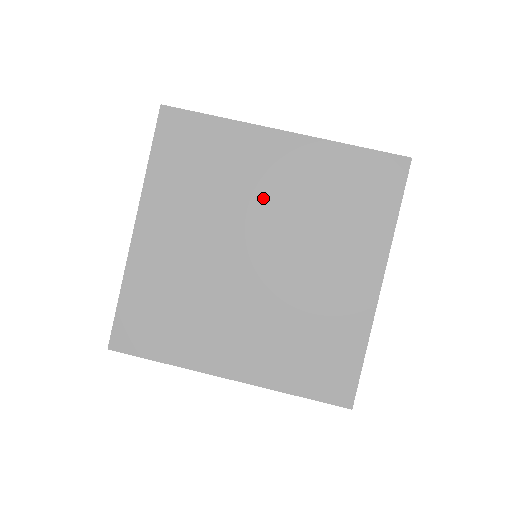
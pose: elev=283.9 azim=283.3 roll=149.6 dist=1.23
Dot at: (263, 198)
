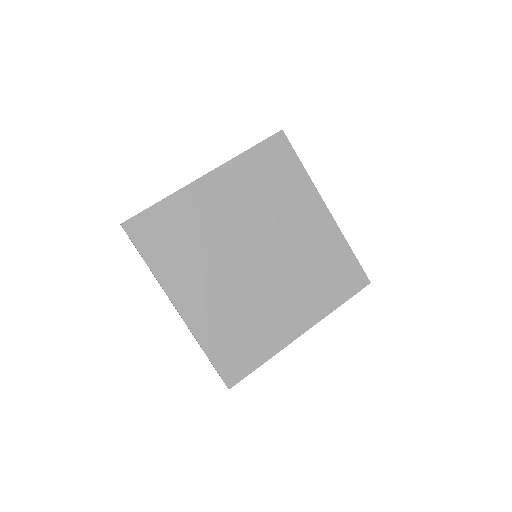
Dot at: (288, 230)
